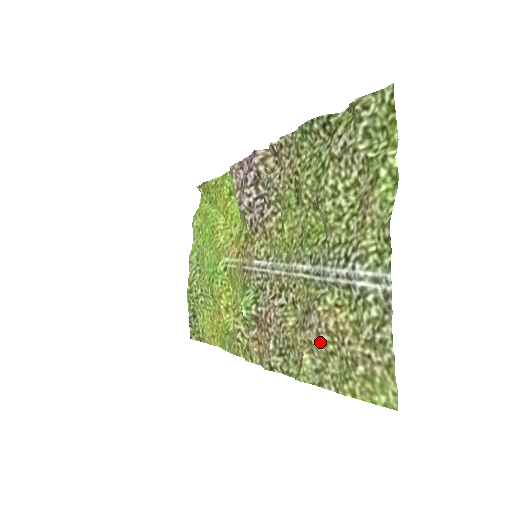
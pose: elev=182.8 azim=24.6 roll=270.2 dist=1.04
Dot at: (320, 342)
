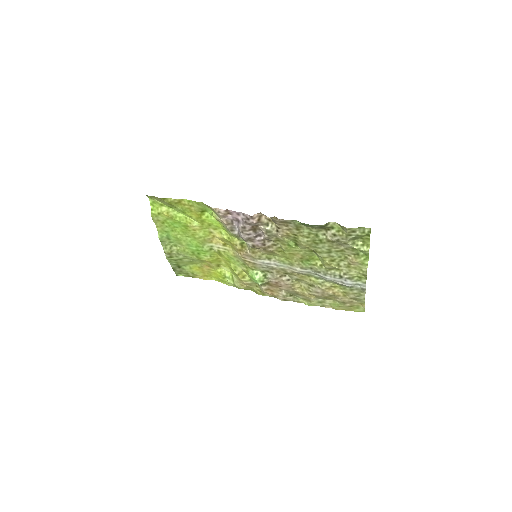
Dot at: (323, 297)
